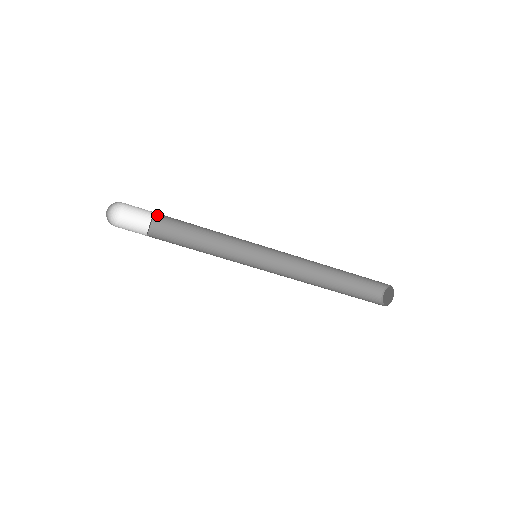
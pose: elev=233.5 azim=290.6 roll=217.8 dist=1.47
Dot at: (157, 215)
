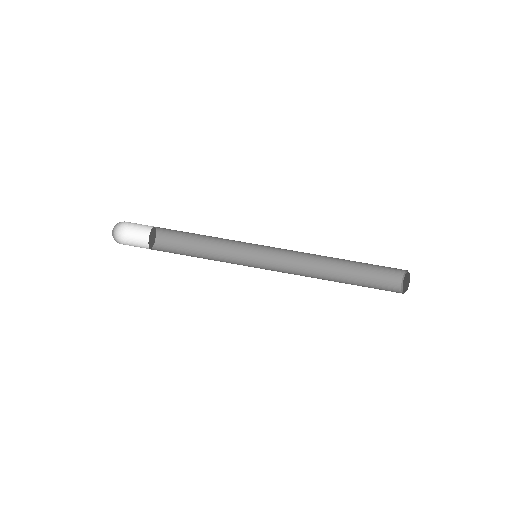
Dot at: (158, 241)
